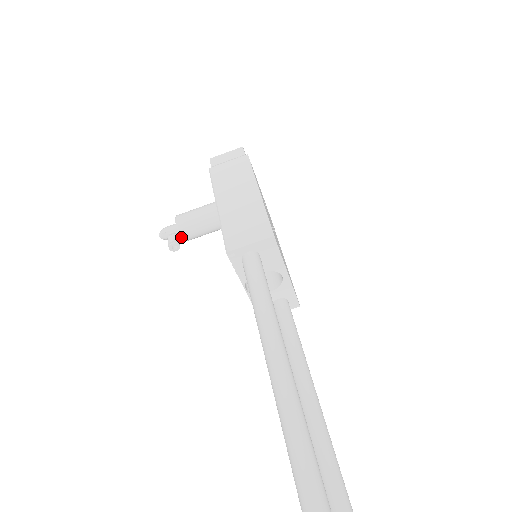
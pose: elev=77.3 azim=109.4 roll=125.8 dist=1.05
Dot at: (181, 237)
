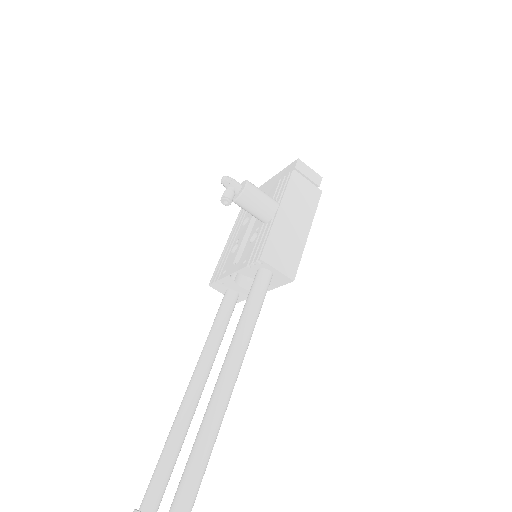
Dot at: (235, 199)
